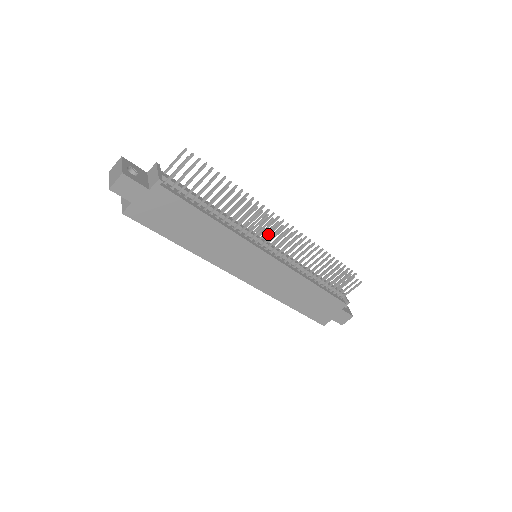
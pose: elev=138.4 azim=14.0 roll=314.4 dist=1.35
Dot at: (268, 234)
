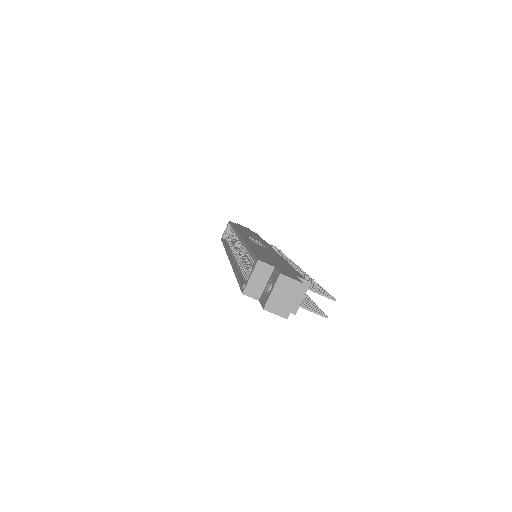
Dot at: occluded
